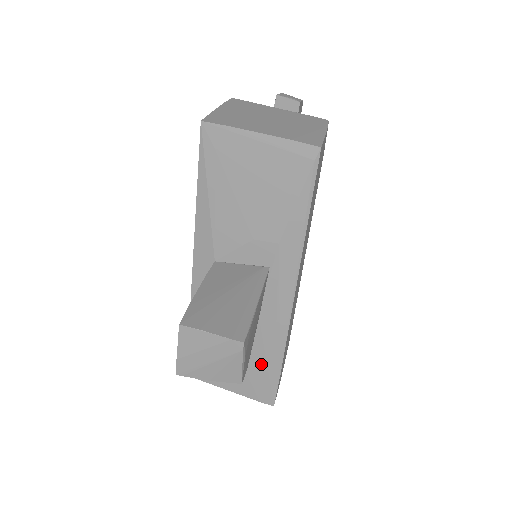
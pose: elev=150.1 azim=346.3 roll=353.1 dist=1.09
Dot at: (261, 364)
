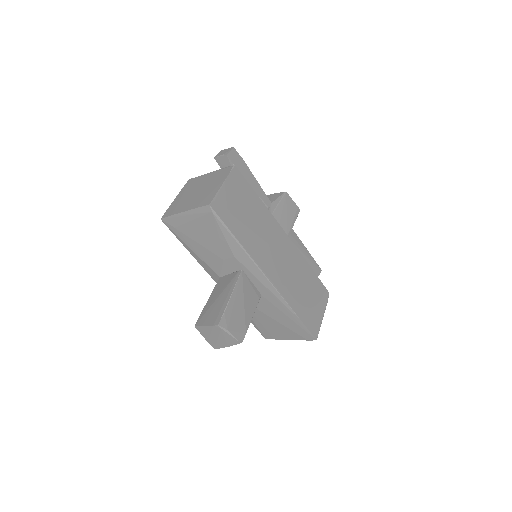
Dot at: (288, 319)
